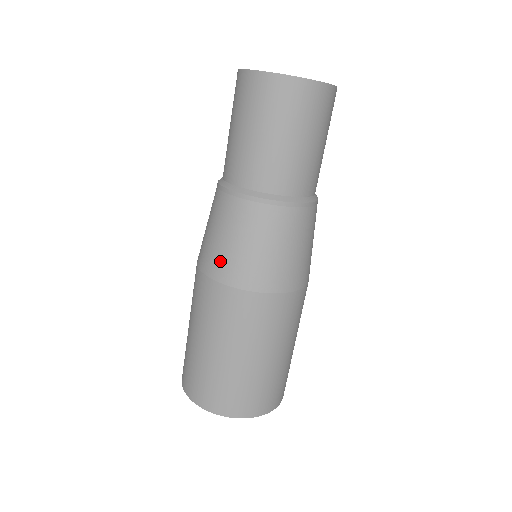
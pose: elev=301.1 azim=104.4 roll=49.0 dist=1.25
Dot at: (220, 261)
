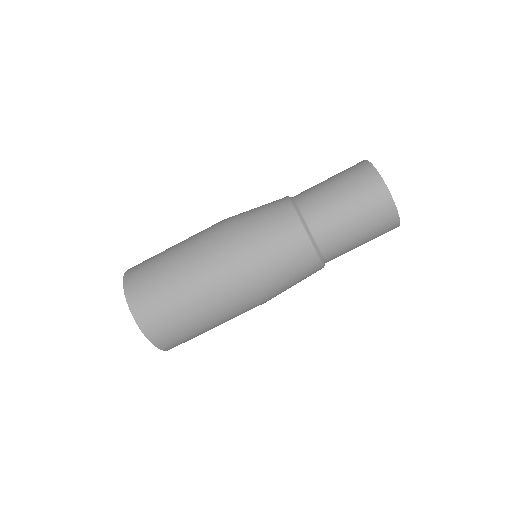
Dot at: (242, 227)
